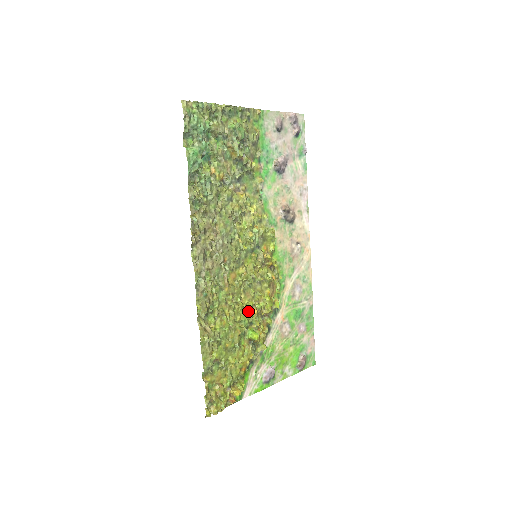
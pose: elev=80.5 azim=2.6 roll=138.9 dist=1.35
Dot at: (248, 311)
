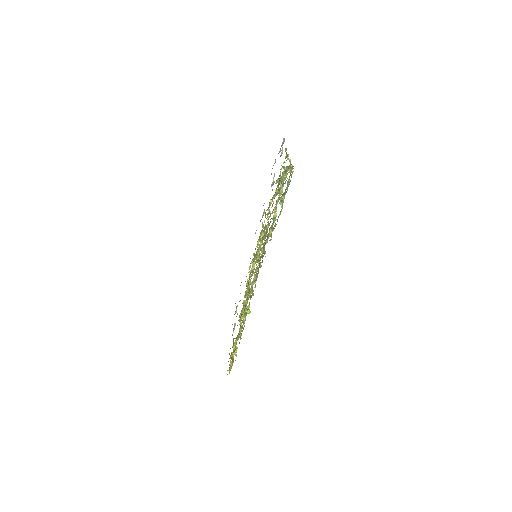
Dot at: occluded
